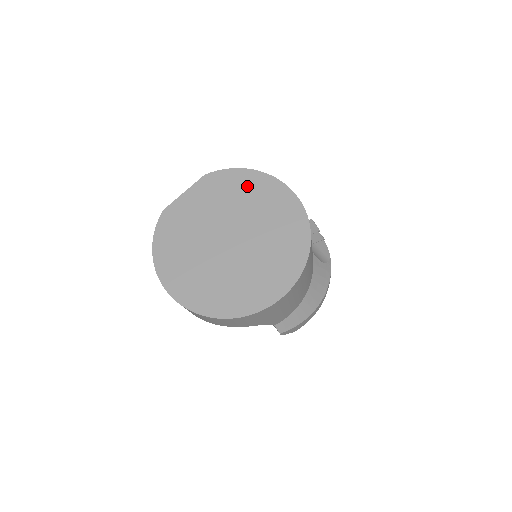
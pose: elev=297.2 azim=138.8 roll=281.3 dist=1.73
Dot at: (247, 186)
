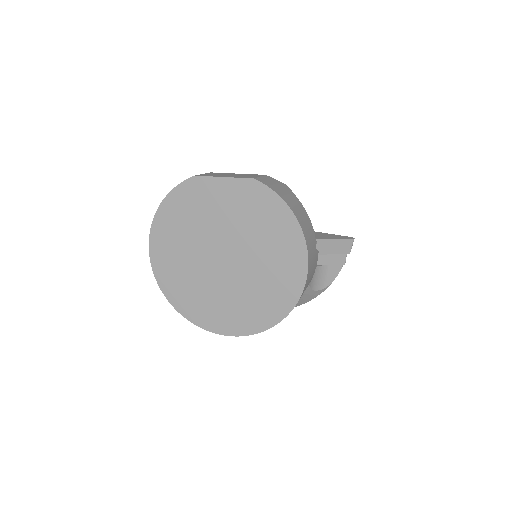
Dot at: (277, 229)
